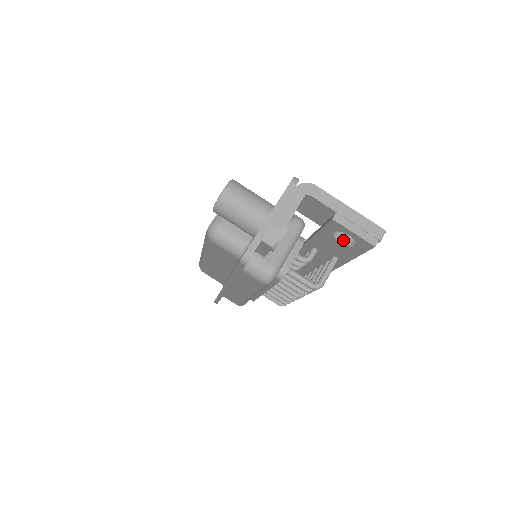
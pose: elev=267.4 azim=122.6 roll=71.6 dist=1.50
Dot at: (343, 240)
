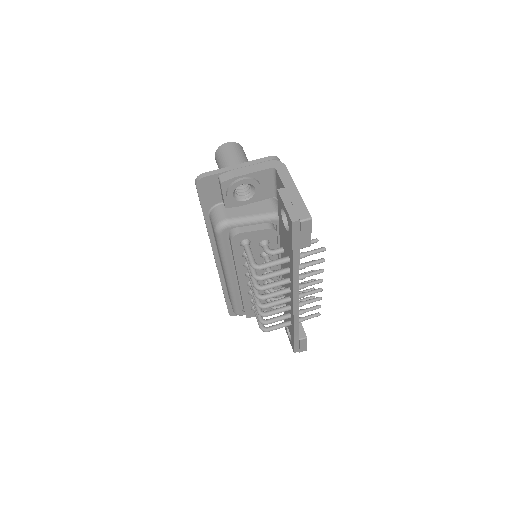
Dot at: occluded
